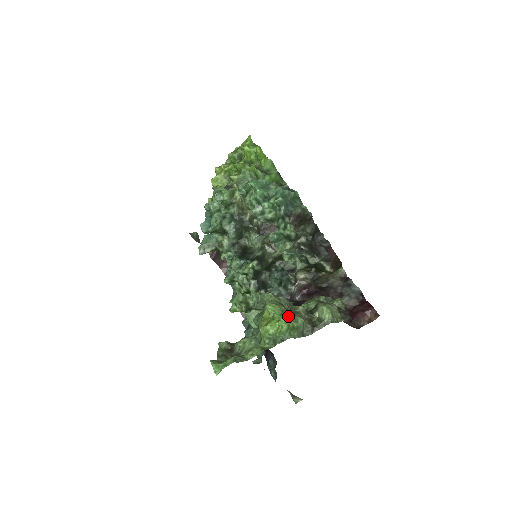
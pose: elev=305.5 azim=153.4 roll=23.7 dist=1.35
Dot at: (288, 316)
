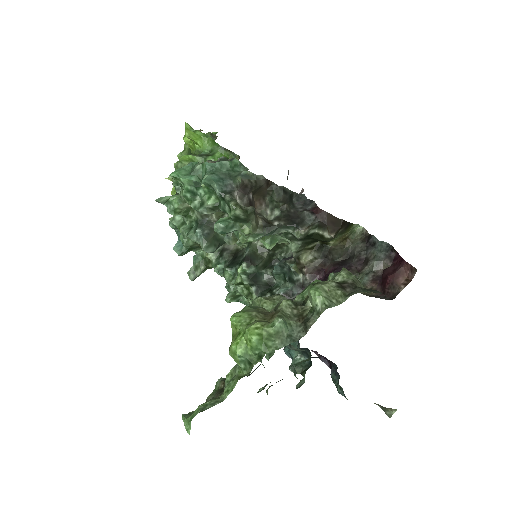
Dot at: (256, 322)
